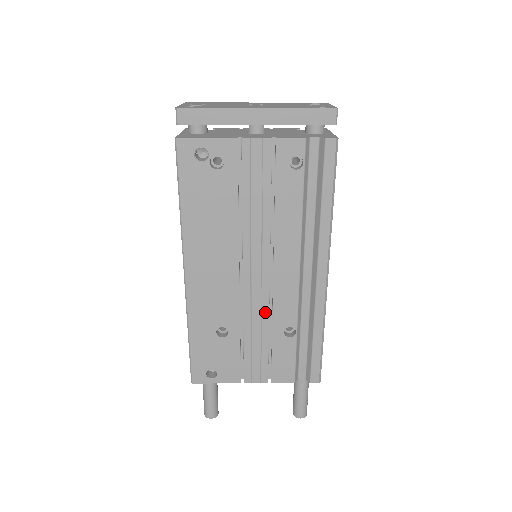
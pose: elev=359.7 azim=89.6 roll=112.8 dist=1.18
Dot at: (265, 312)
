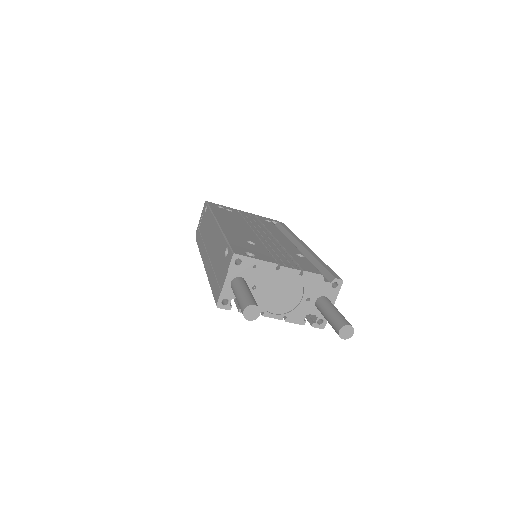
Dot at: (278, 246)
